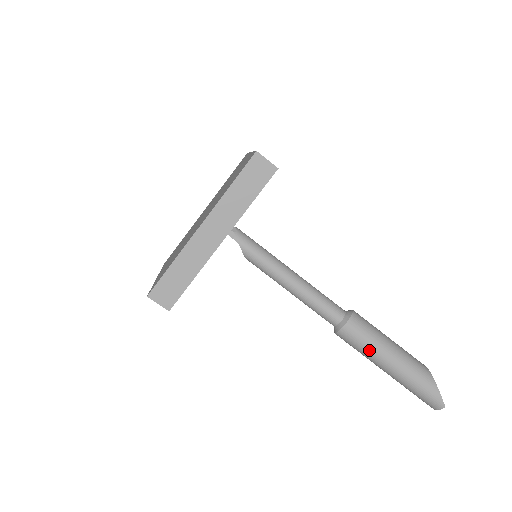
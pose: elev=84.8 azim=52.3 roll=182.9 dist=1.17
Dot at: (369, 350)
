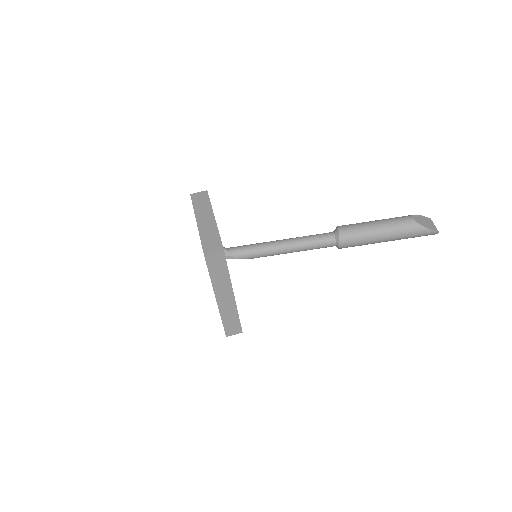
Dot at: (366, 244)
